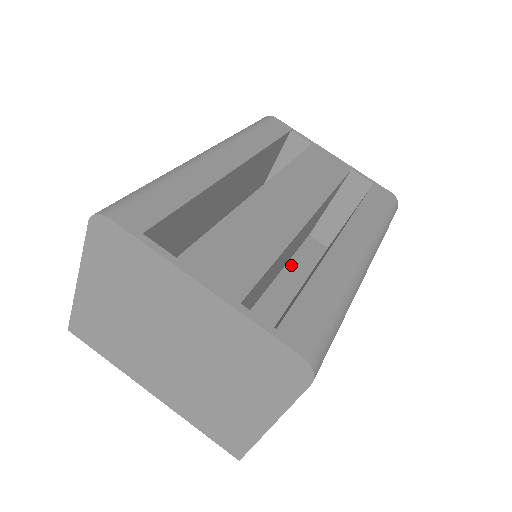
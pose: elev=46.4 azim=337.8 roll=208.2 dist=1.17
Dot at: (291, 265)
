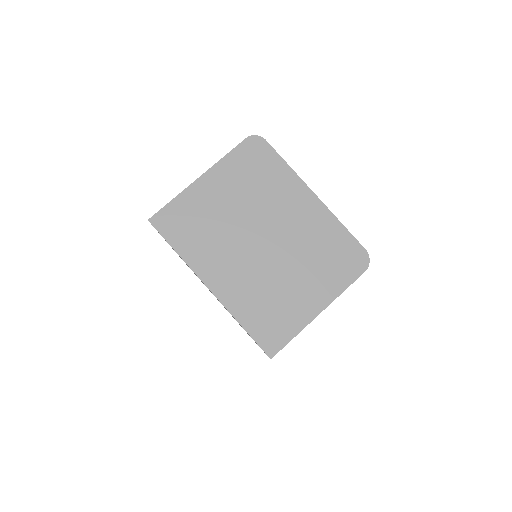
Dot at: occluded
